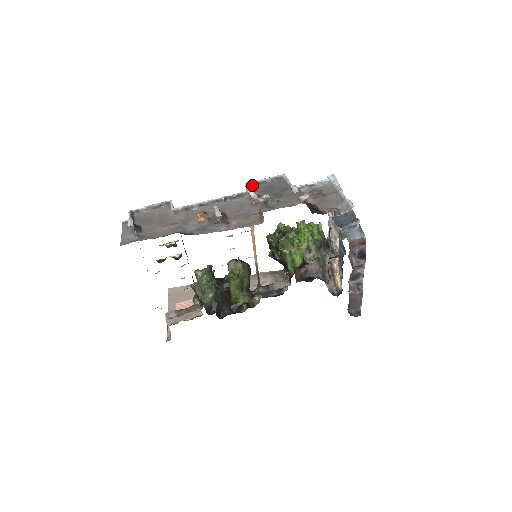
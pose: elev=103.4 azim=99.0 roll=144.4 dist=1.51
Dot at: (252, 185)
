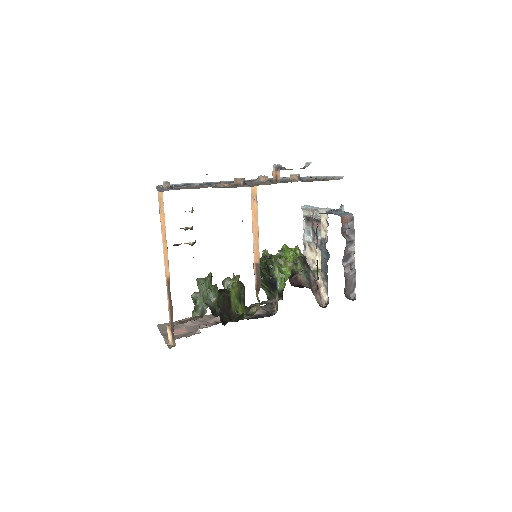
Dot at: occluded
